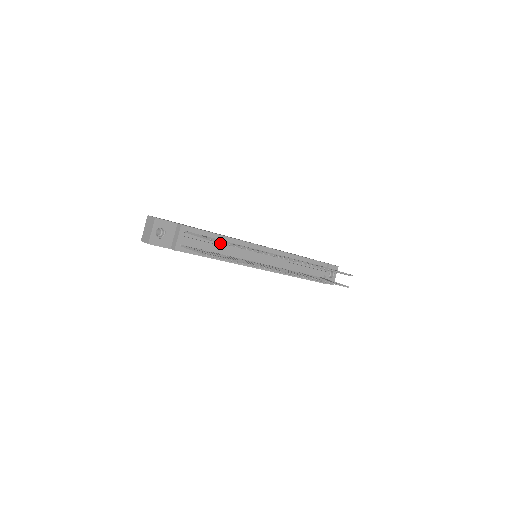
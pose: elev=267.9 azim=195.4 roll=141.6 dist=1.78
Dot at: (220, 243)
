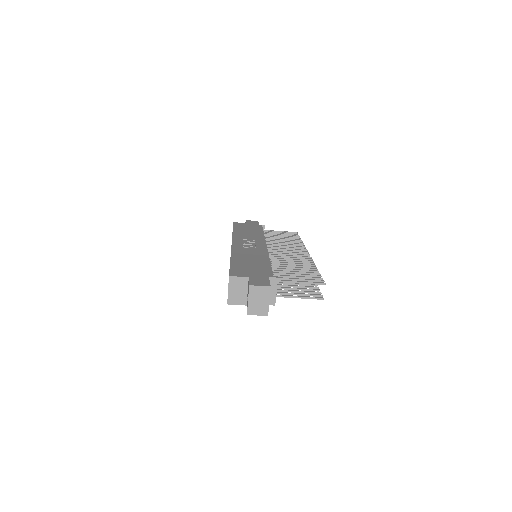
Dot at: occluded
